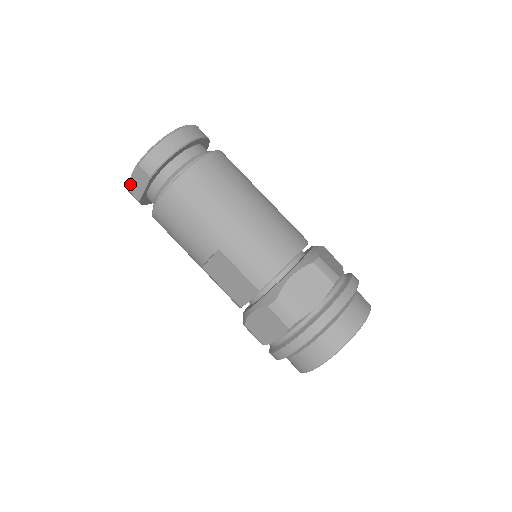
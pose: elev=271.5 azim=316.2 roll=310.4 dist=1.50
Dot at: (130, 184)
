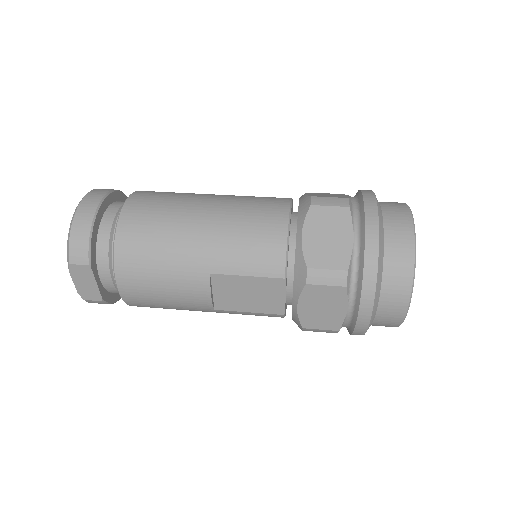
Dot at: (80, 292)
